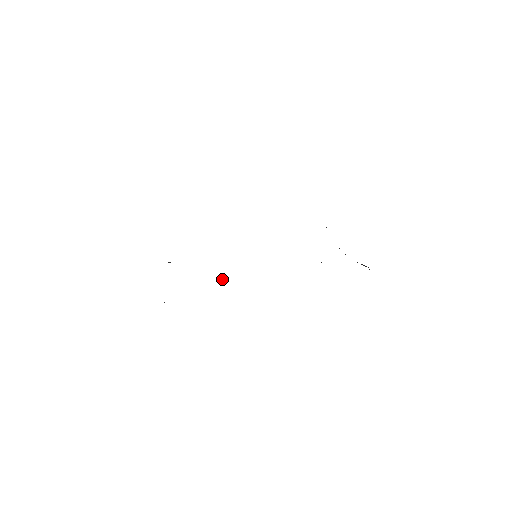
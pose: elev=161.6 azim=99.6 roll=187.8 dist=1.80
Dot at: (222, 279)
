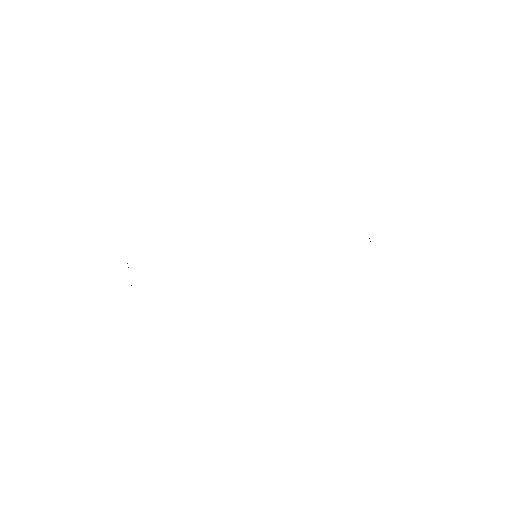
Dot at: occluded
